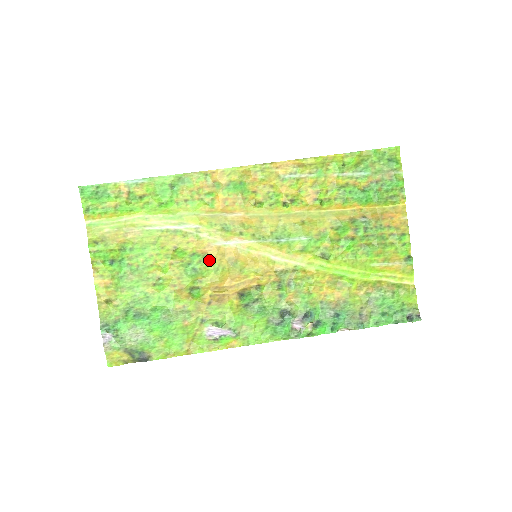
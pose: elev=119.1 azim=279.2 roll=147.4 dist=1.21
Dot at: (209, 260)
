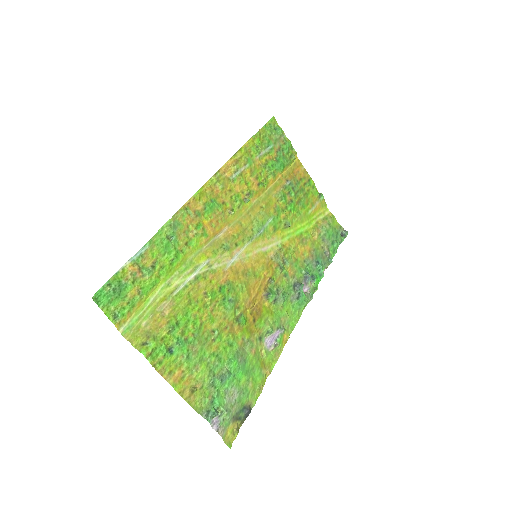
Dot at: (233, 284)
